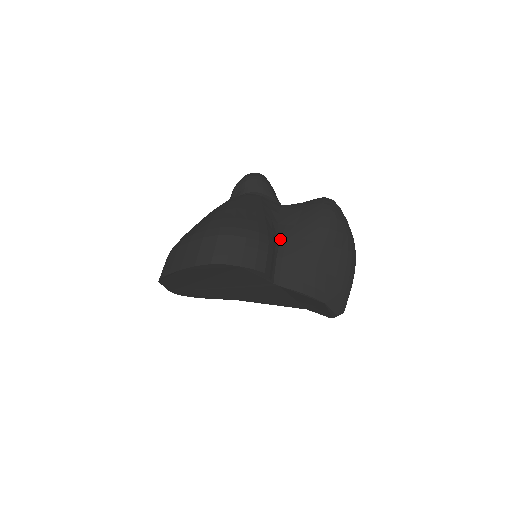
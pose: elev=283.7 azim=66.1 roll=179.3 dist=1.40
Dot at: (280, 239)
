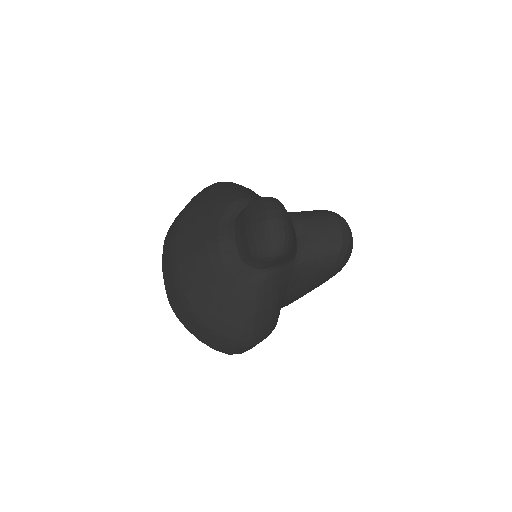
Dot at: (285, 299)
